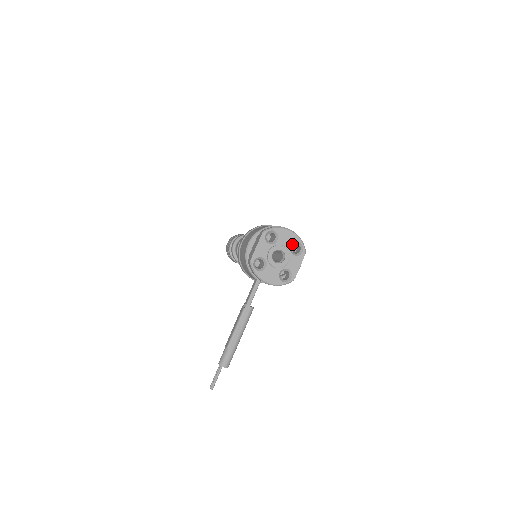
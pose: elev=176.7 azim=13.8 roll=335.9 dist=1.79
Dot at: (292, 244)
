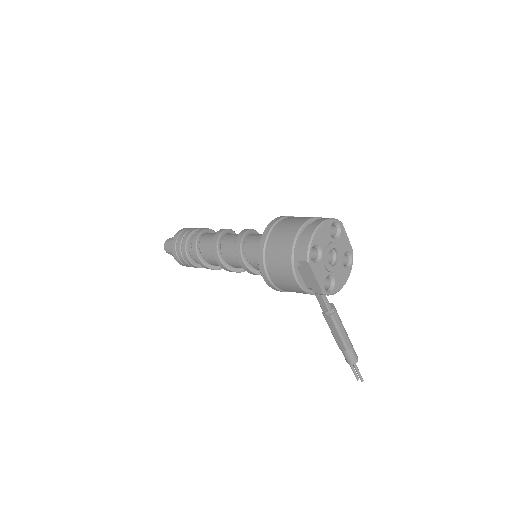
Dot at: occluded
